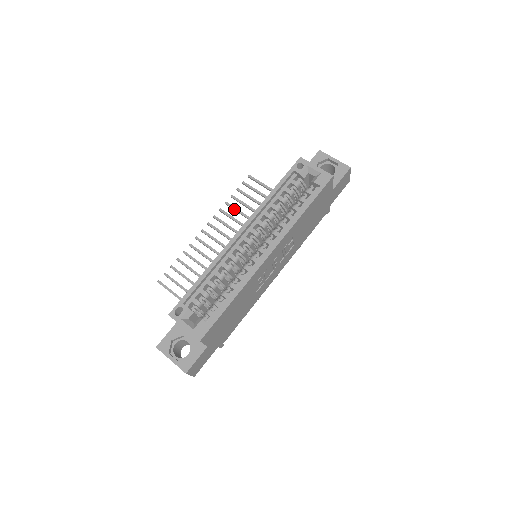
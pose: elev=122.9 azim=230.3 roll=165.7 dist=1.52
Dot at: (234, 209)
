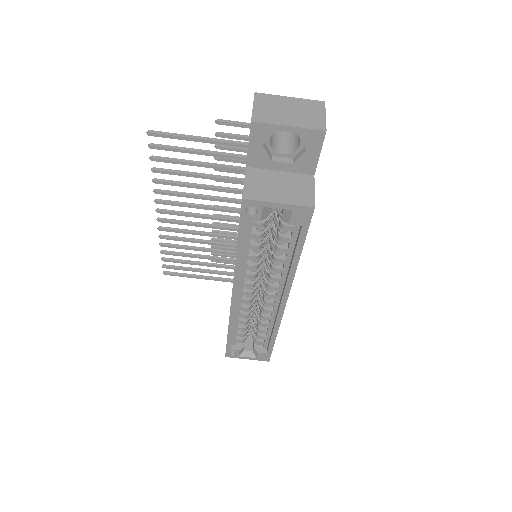
Dot at: occluded
